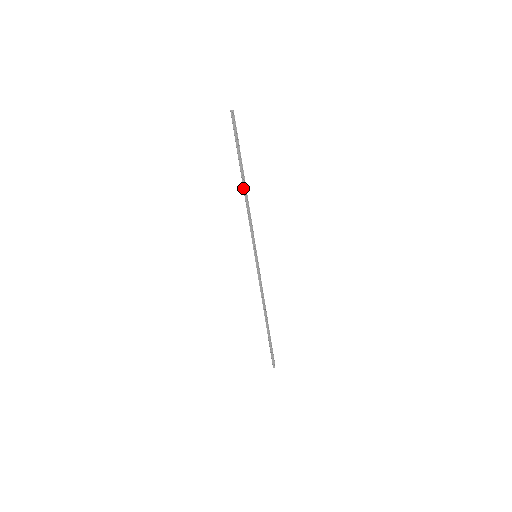
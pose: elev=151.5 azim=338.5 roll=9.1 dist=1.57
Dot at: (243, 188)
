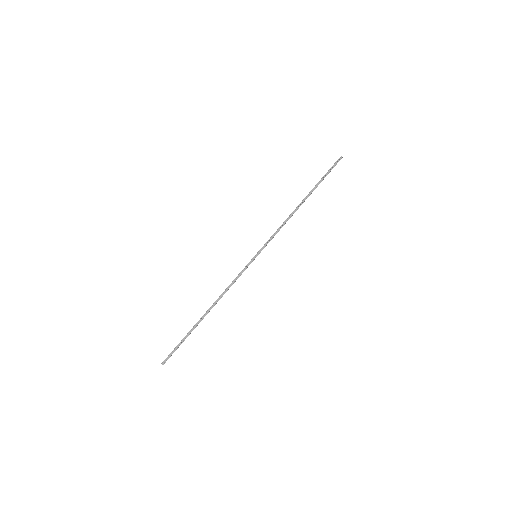
Dot at: (299, 204)
